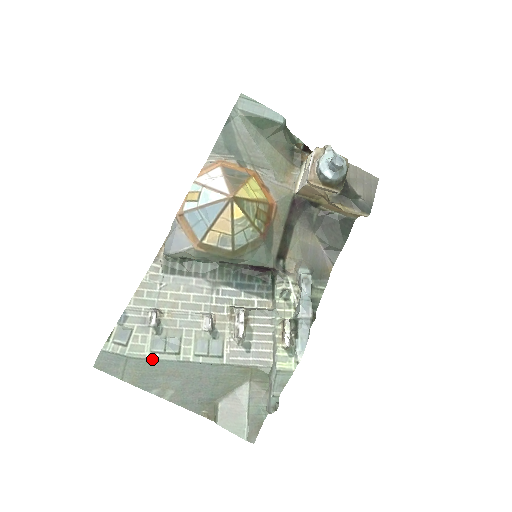
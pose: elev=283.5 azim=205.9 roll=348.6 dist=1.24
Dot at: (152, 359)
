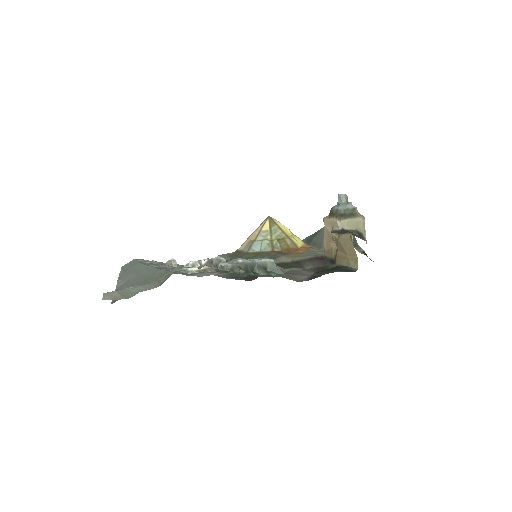
Dot at: occluded
